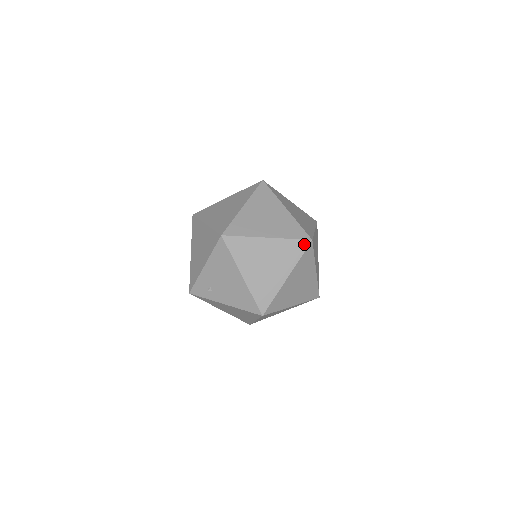
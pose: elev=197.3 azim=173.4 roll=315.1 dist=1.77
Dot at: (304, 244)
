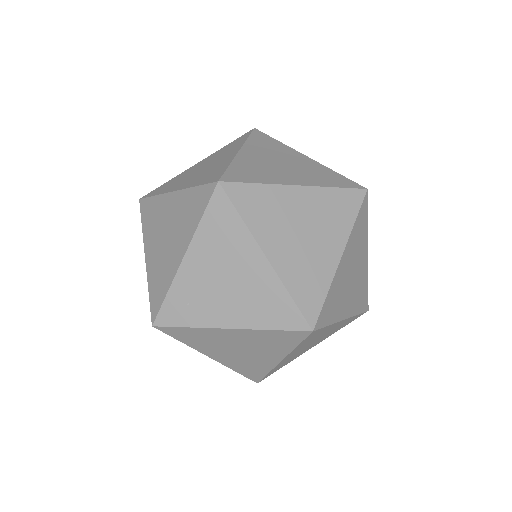
Dot at: (208, 192)
